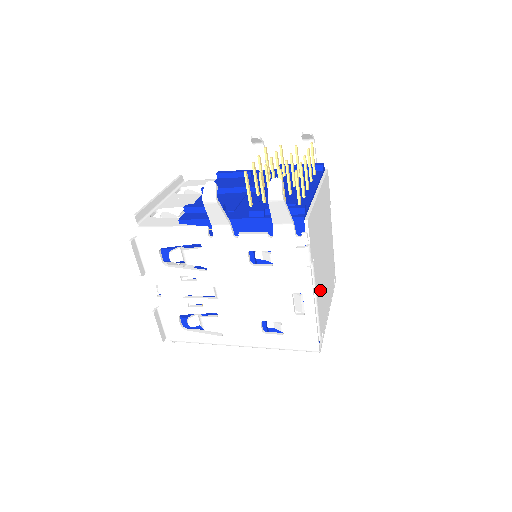
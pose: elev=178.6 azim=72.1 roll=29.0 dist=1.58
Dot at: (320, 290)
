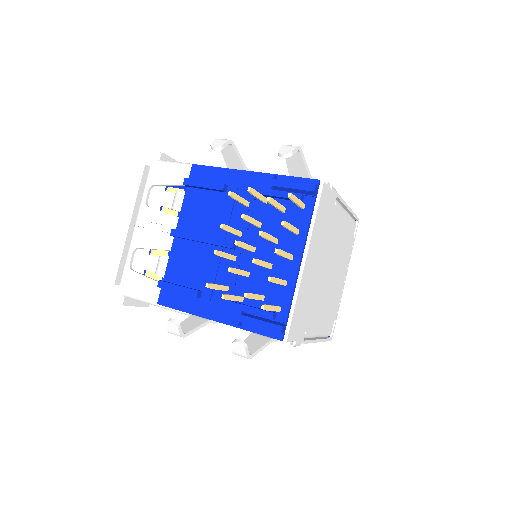
Dot at: (324, 313)
